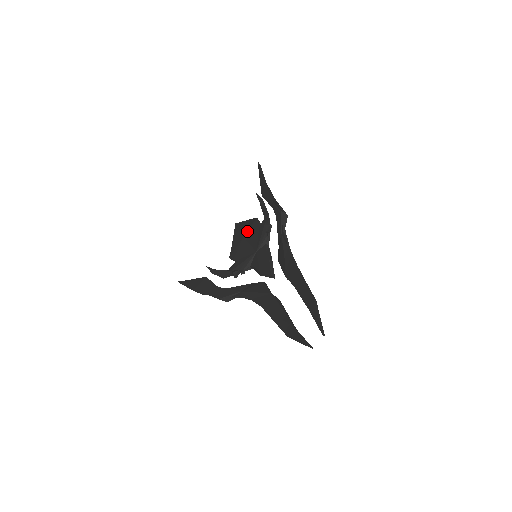
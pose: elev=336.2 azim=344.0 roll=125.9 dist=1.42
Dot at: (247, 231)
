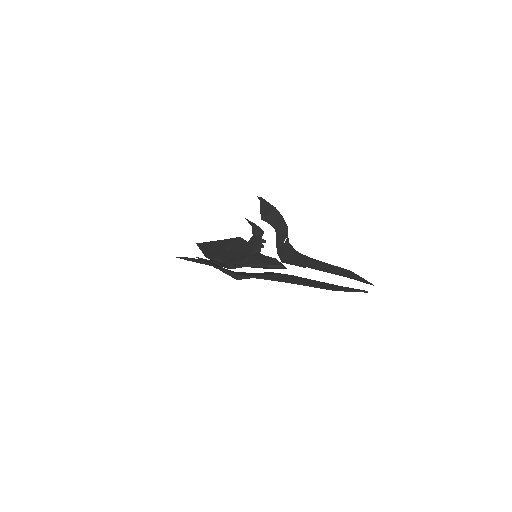
Dot at: (228, 244)
